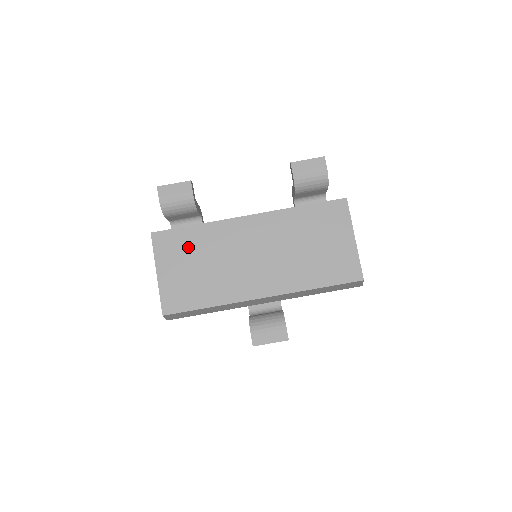
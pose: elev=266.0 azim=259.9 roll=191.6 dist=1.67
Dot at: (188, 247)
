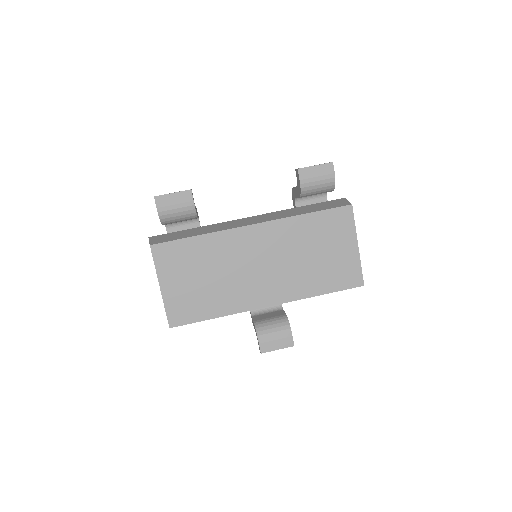
Dot at: (191, 259)
